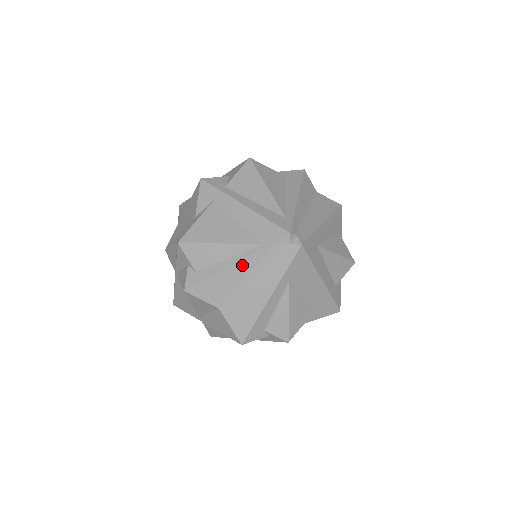
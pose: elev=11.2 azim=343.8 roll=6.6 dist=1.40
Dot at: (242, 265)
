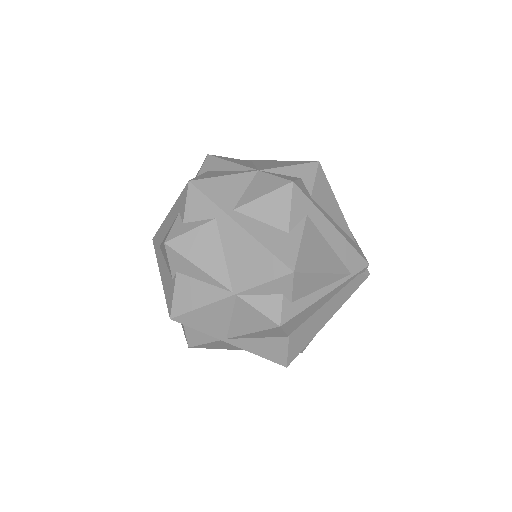
Dot at: (330, 294)
